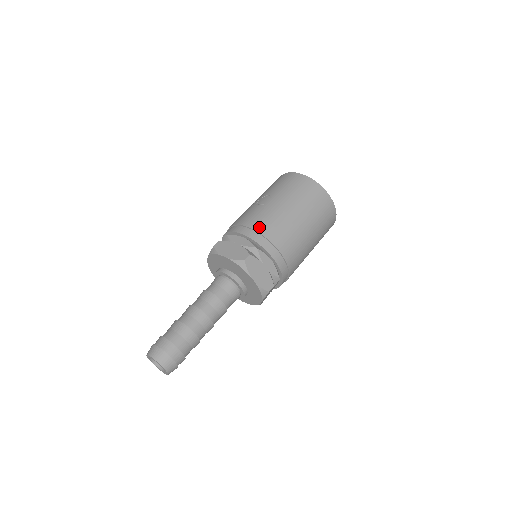
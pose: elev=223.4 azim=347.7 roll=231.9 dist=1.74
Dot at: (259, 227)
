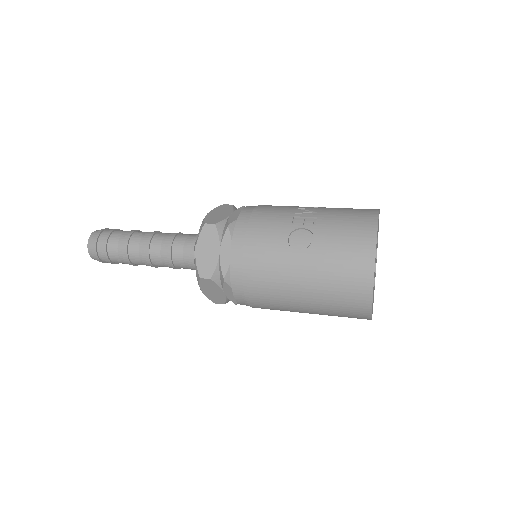
Dot at: (249, 267)
